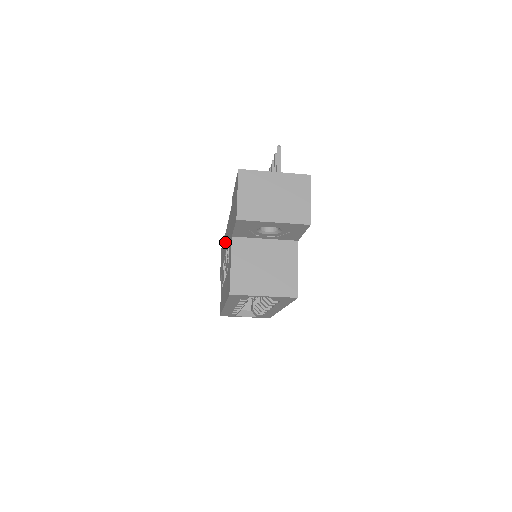
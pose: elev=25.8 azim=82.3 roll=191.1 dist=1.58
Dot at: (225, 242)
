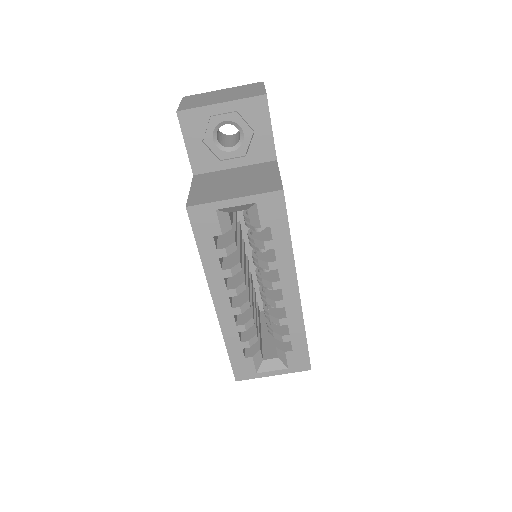
Dot at: occluded
